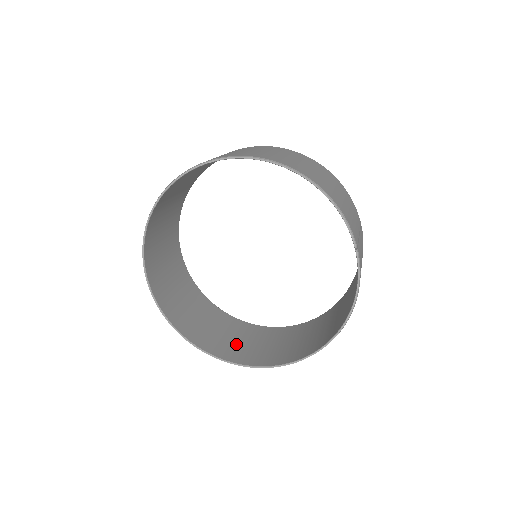
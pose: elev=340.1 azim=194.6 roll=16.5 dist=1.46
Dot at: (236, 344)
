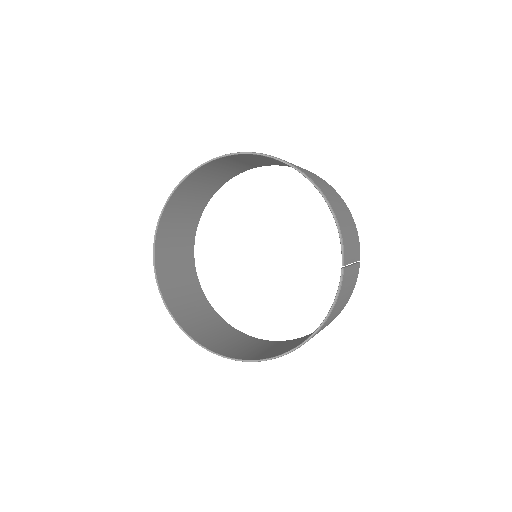
Dot at: (210, 333)
